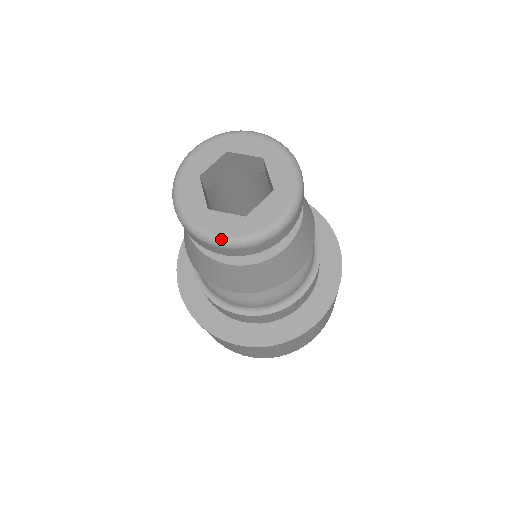
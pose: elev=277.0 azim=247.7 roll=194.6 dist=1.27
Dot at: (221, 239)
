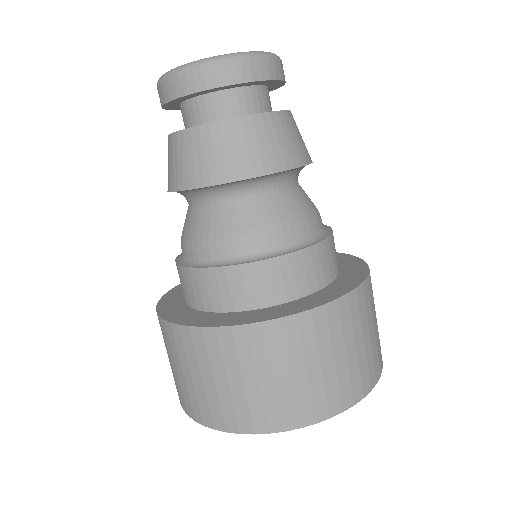
Dot at: (181, 66)
